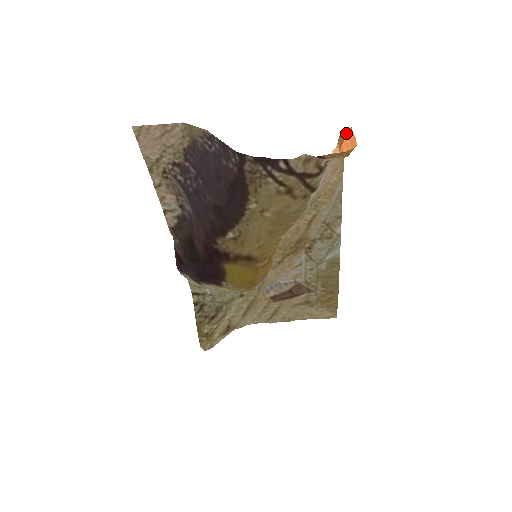
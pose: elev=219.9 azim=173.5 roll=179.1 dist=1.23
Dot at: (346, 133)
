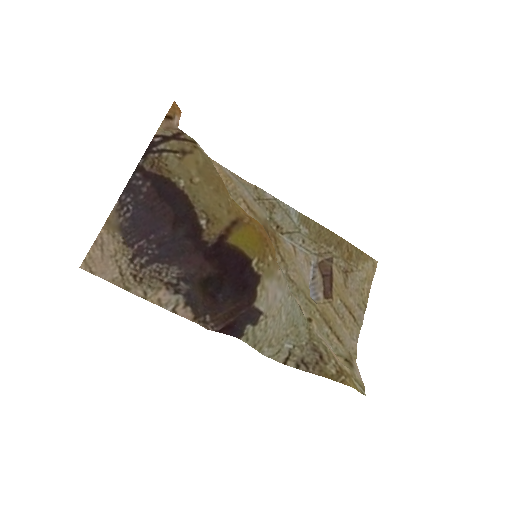
Dot at: occluded
